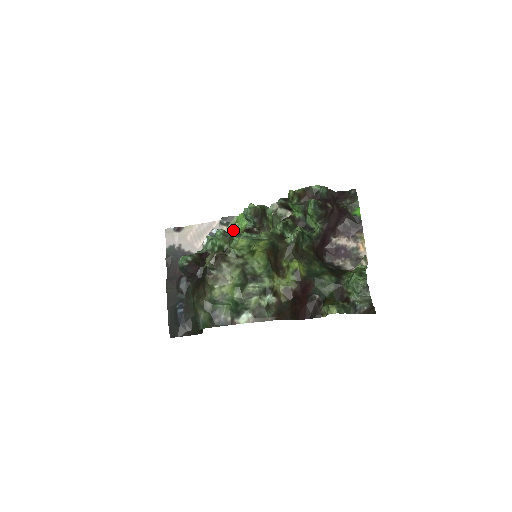
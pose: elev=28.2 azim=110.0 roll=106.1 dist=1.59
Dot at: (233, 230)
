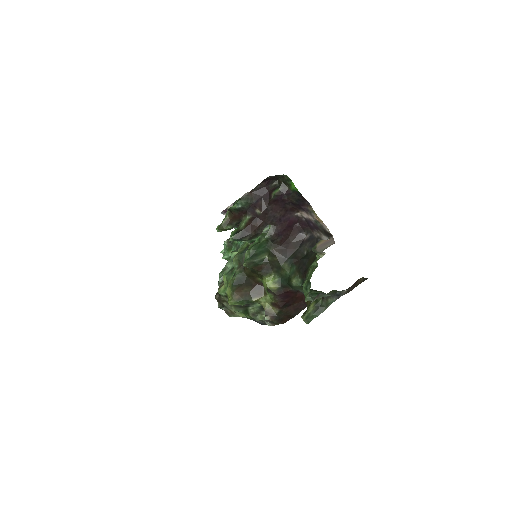
Dot at: occluded
